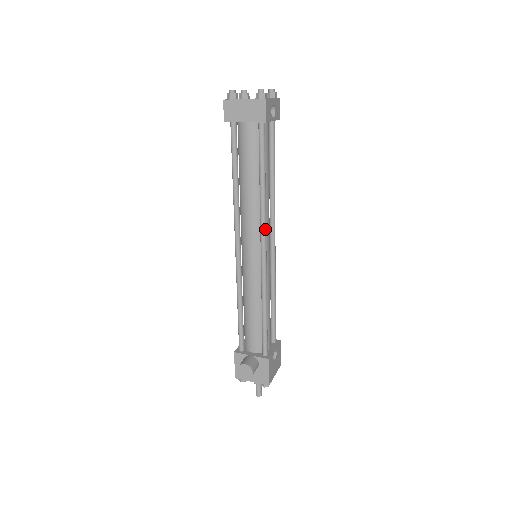
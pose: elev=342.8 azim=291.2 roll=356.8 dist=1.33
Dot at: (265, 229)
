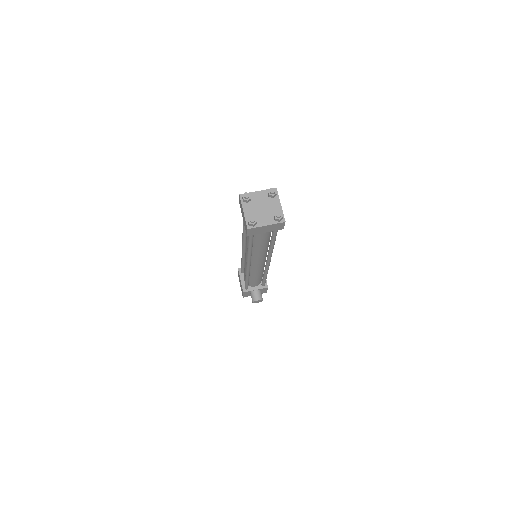
Dot at: occluded
